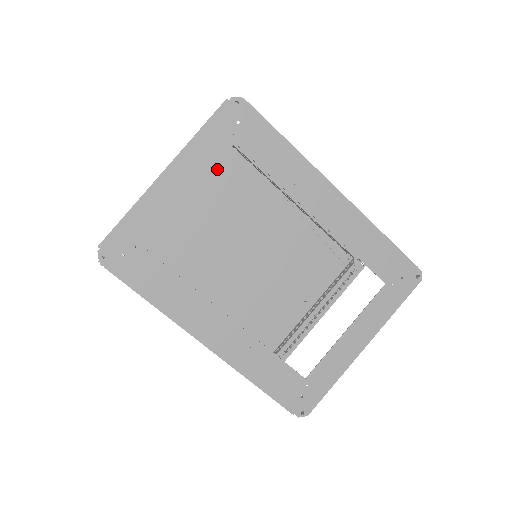
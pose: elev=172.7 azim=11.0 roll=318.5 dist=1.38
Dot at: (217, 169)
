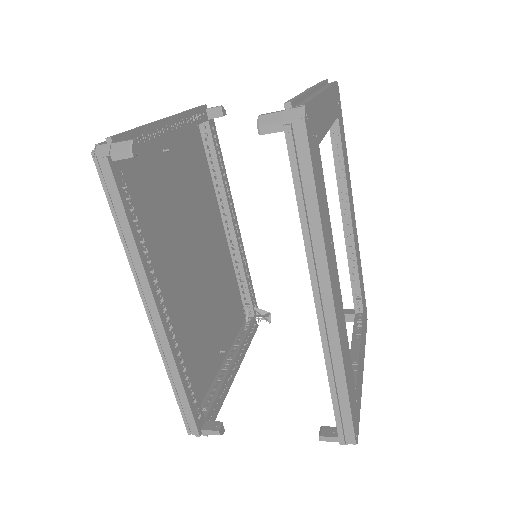
Dot at: (191, 153)
